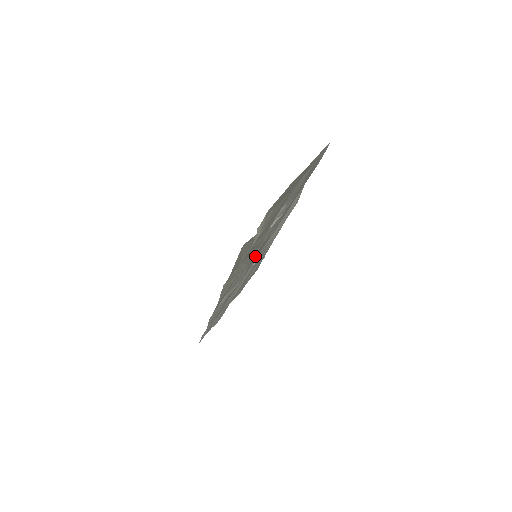
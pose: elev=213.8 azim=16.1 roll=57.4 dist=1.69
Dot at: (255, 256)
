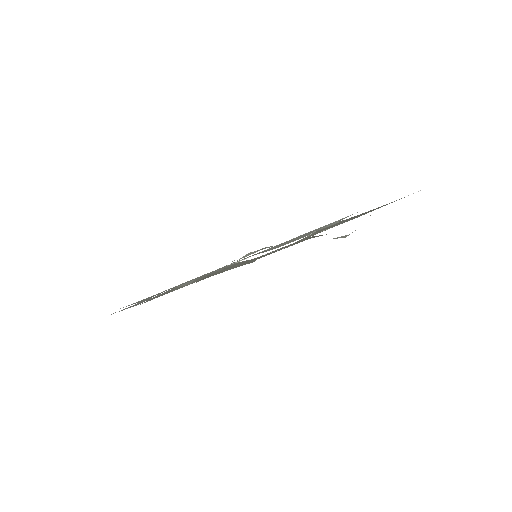
Dot at: occluded
